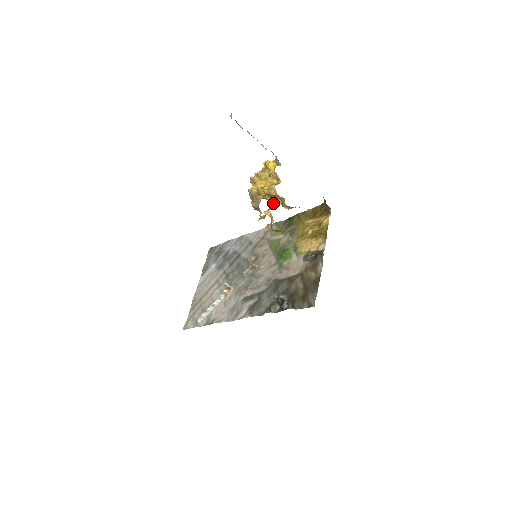
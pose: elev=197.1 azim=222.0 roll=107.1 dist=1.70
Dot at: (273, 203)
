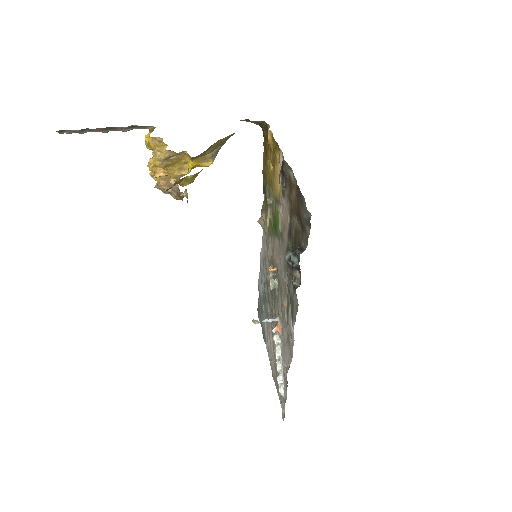
Dot at: occluded
